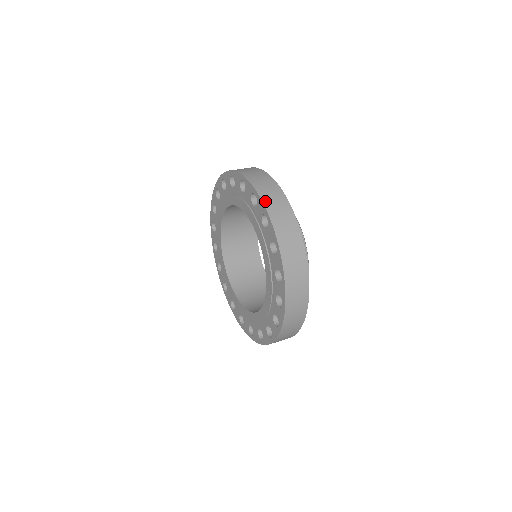
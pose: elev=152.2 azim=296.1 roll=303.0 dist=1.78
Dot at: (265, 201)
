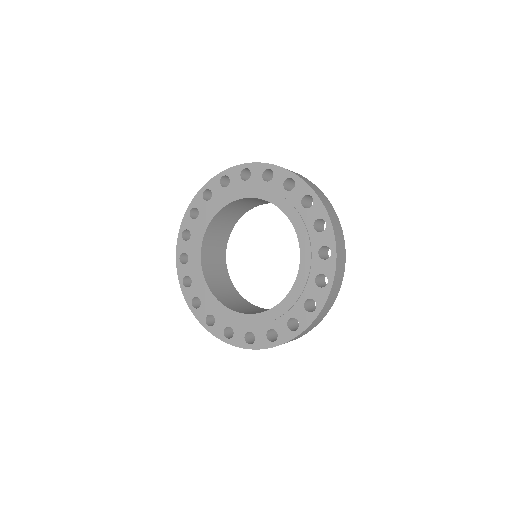
Dot at: (235, 167)
